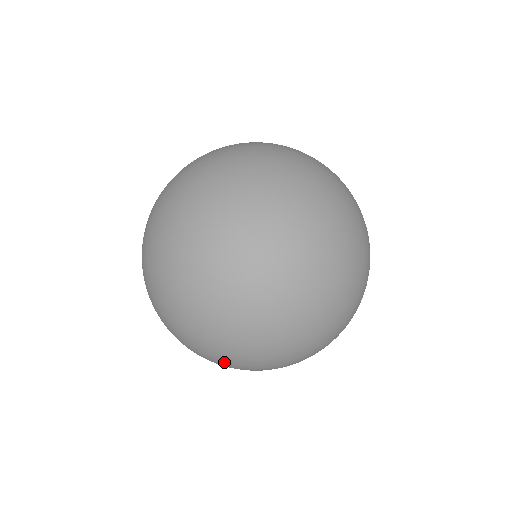
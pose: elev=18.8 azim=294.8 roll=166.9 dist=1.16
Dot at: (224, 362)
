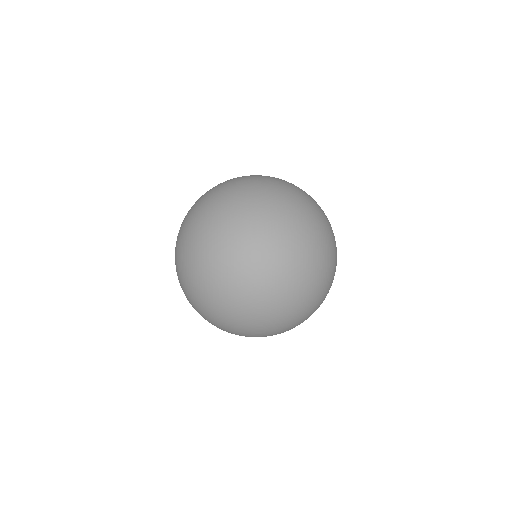
Dot at: (246, 303)
